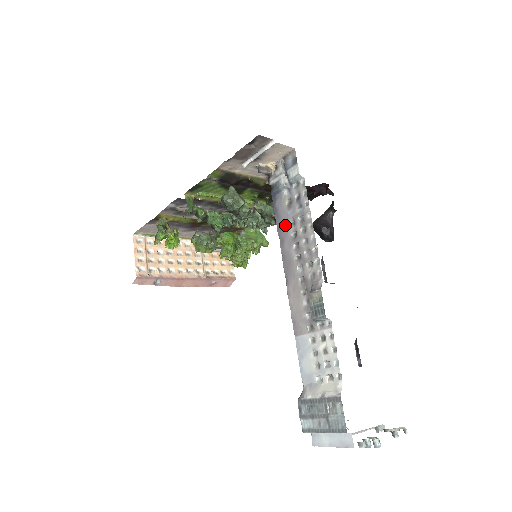
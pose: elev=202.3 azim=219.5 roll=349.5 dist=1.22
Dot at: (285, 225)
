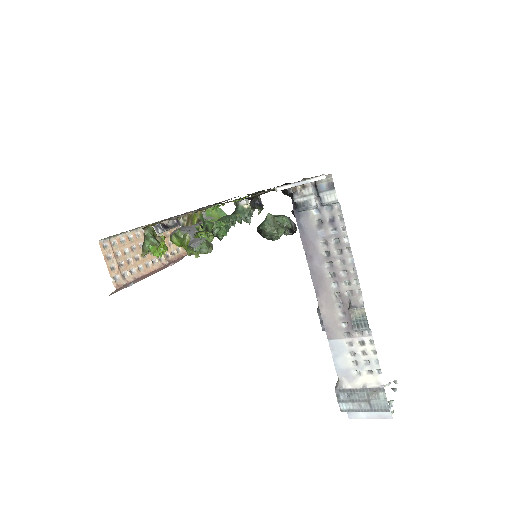
Dot at: (314, 243)
